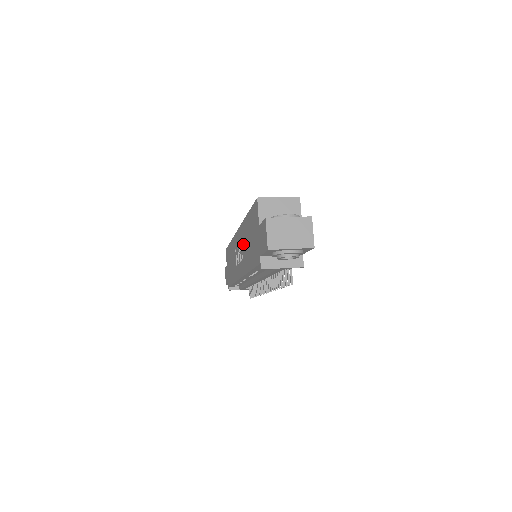
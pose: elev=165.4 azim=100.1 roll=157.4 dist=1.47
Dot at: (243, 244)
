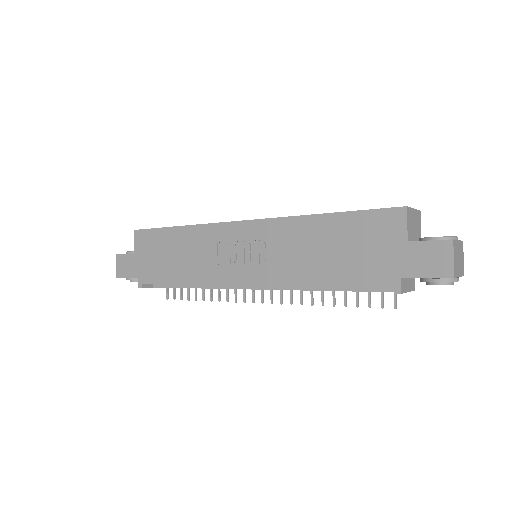
Dot at: (285, 245)
